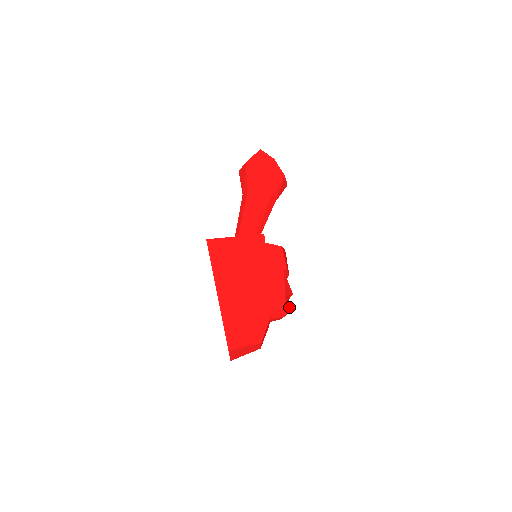
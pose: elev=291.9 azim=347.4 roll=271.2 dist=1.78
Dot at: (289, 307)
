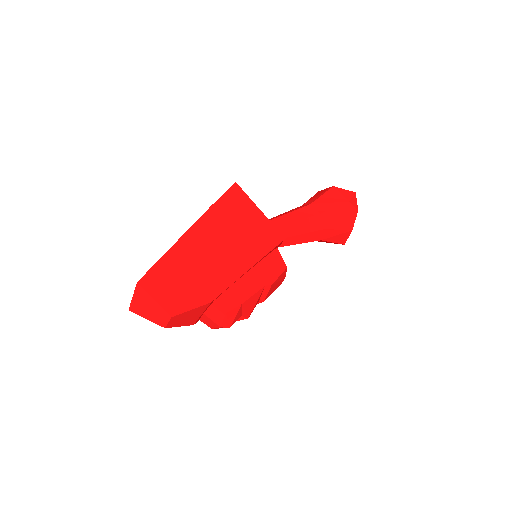
Dot at: (232, 322)
